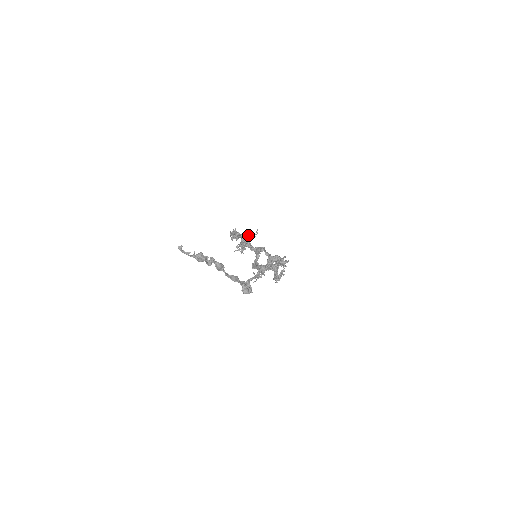
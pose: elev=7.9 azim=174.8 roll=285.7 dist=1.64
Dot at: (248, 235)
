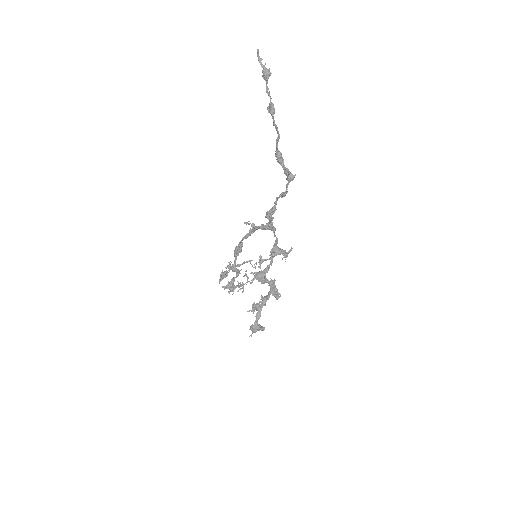
Dot at: (246, 261)
